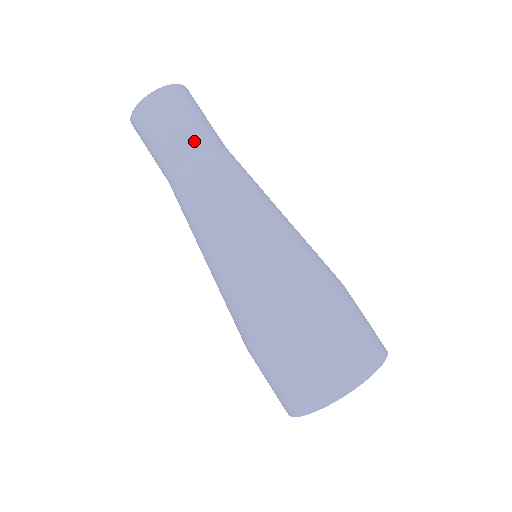
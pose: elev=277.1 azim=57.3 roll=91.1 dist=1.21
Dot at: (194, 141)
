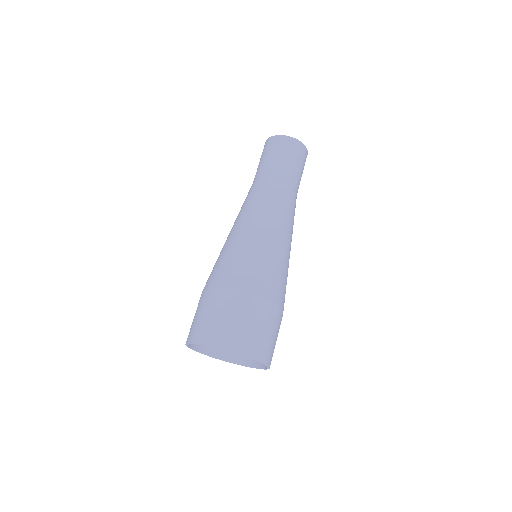
Dot at: (287, 174)
